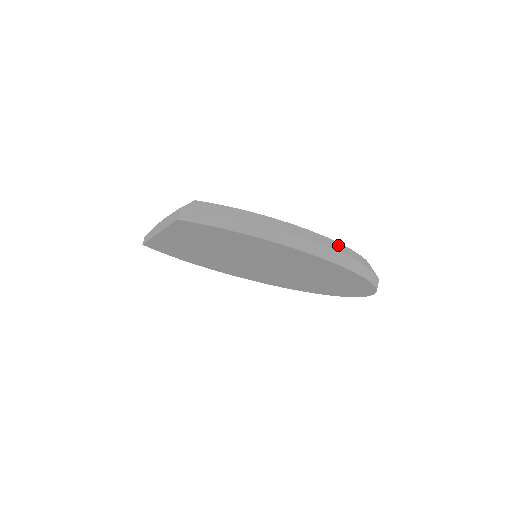
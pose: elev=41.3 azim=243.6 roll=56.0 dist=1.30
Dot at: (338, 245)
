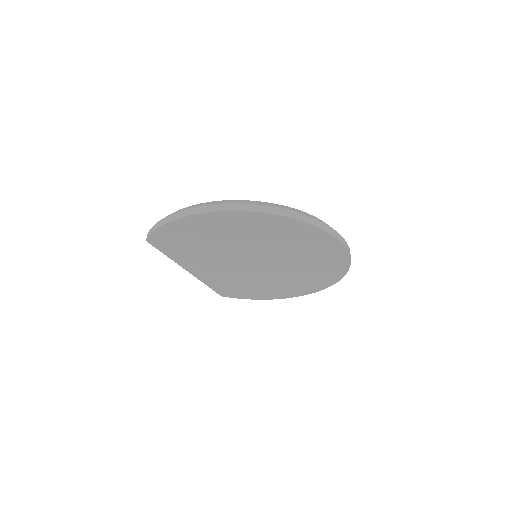
Dot at: (227, 201)
